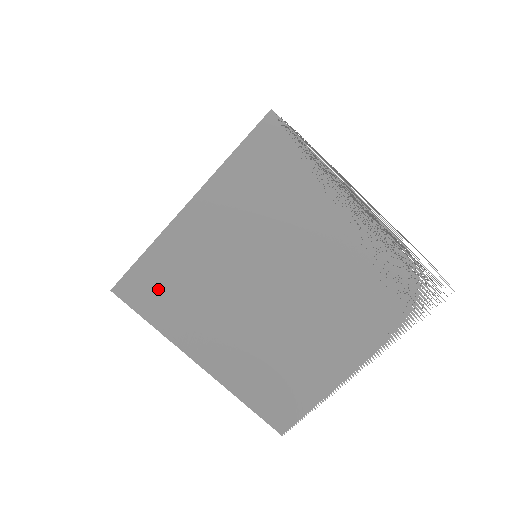
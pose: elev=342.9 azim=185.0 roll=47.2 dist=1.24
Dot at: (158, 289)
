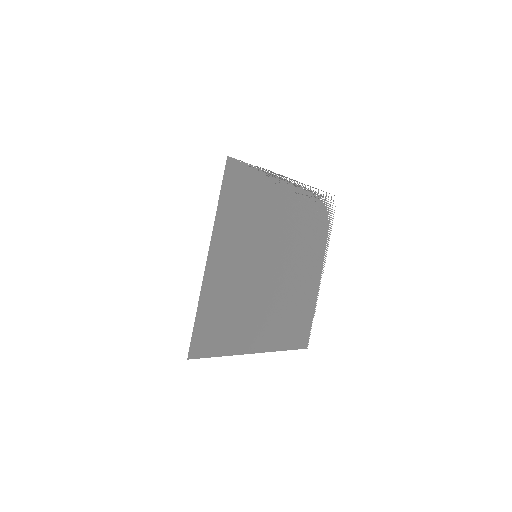
Dot at: (215, 329)
